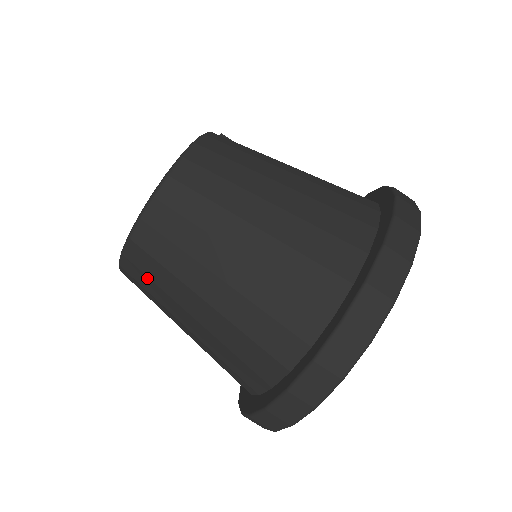
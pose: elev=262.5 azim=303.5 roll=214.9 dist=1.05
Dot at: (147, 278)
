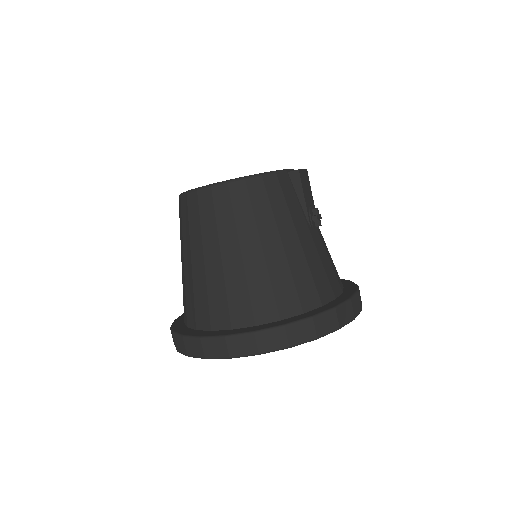
Dot at: occluded
